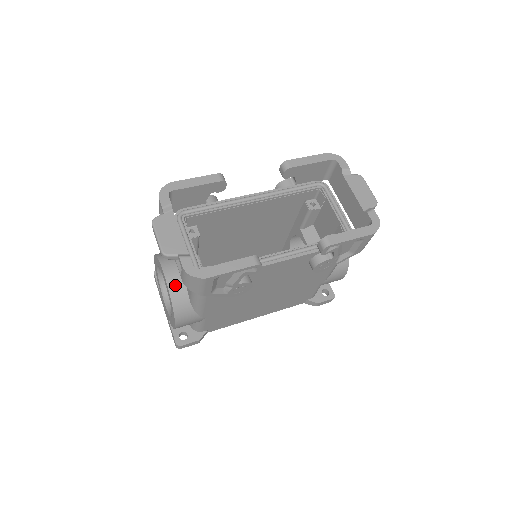
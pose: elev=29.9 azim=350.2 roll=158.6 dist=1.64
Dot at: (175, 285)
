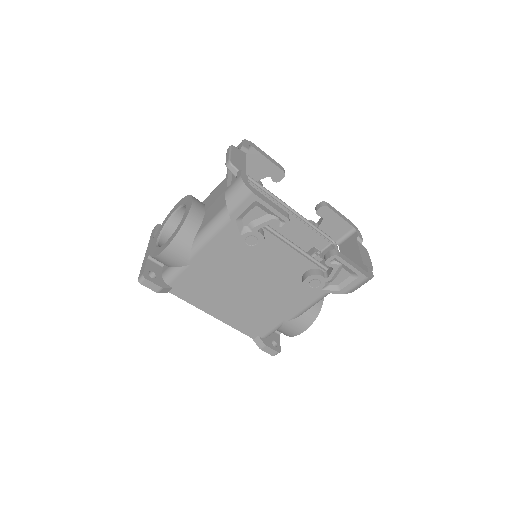
Dot at: (195, 214)
